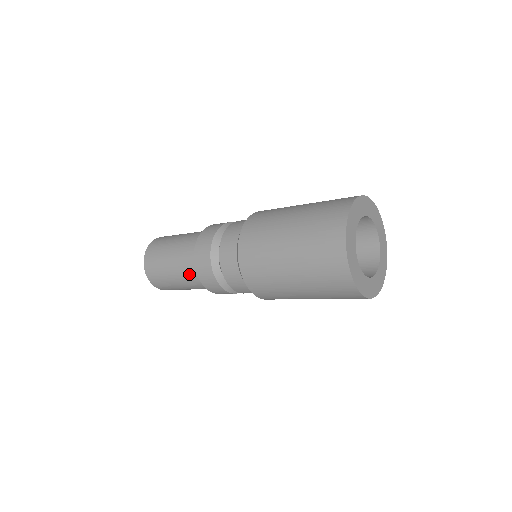
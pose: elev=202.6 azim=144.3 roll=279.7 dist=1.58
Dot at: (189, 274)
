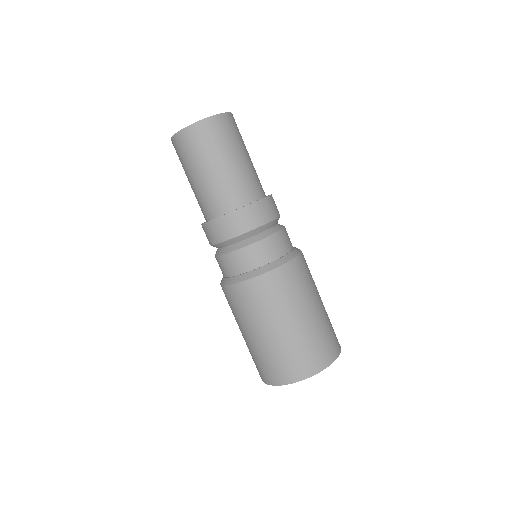
Dot at: (204, 203)
